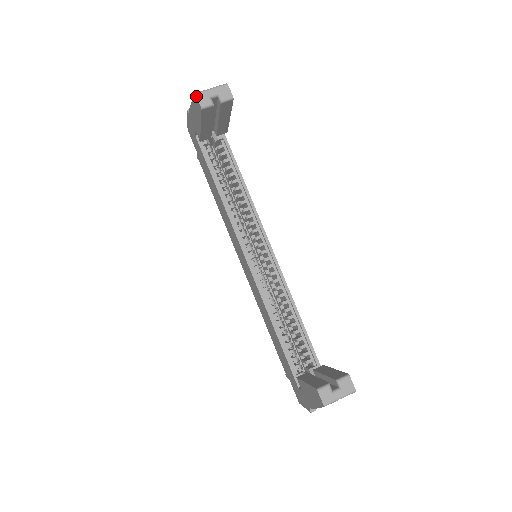
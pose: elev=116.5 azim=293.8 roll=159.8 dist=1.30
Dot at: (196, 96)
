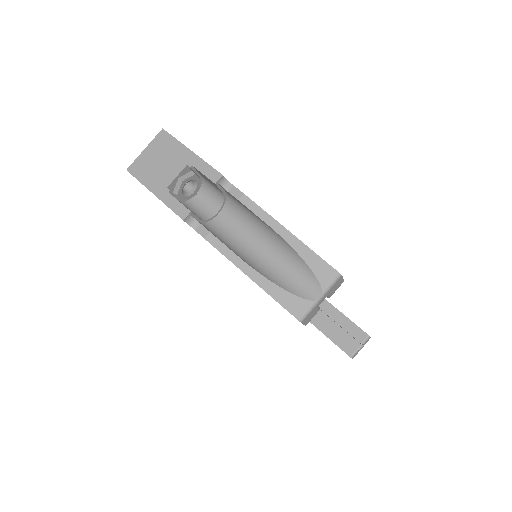
Dot at: occluded
